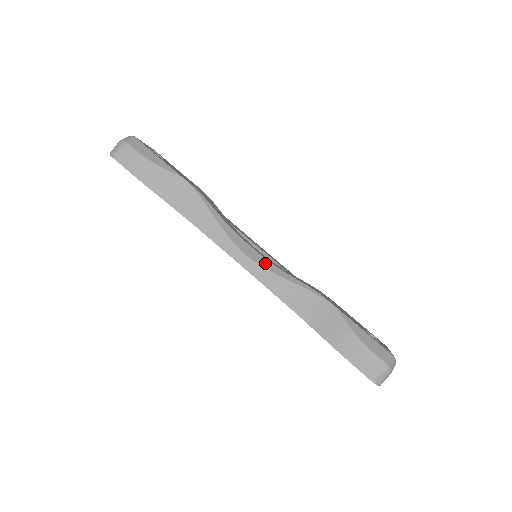
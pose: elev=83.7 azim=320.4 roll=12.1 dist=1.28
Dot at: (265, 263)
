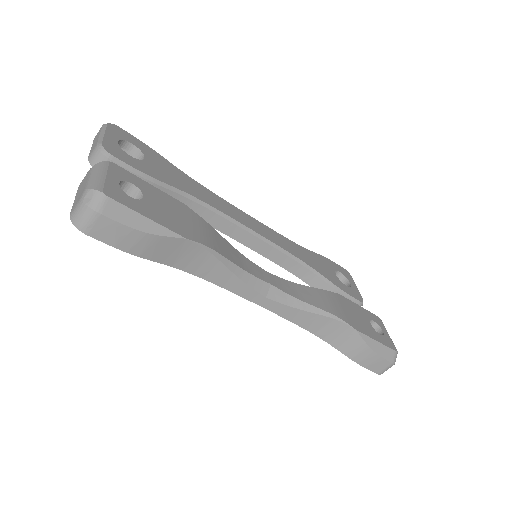
Dot at: (286, 299)
